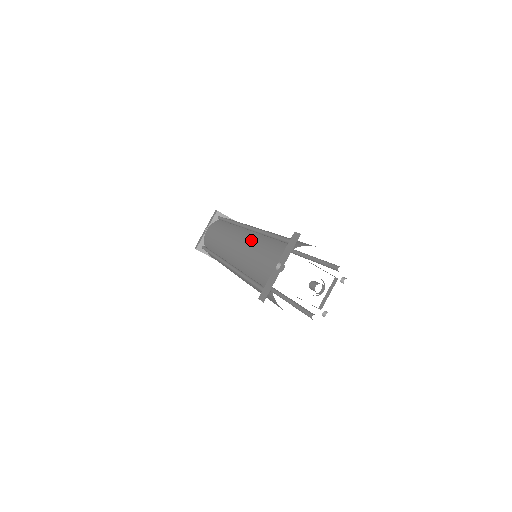
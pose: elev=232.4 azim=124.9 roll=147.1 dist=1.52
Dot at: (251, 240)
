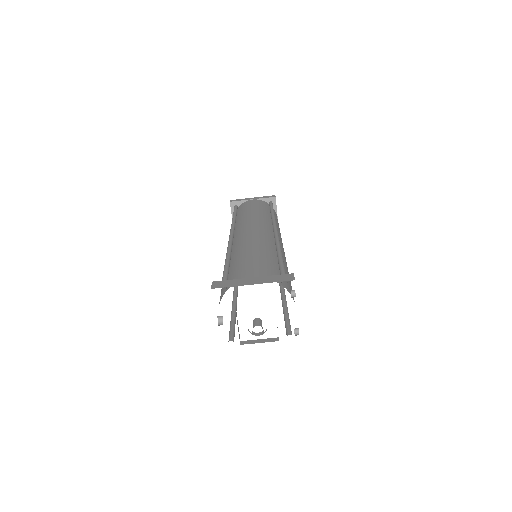
Dot at: occluded
